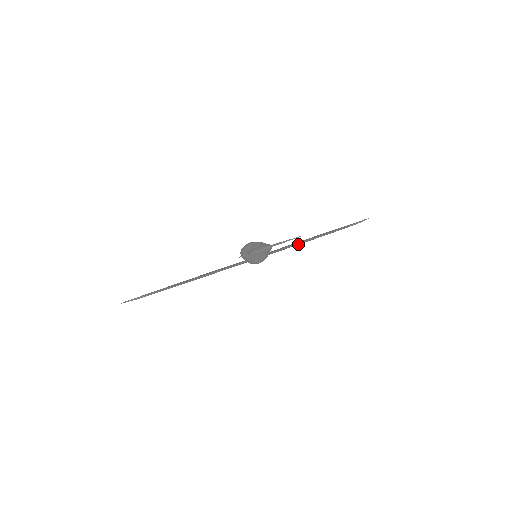
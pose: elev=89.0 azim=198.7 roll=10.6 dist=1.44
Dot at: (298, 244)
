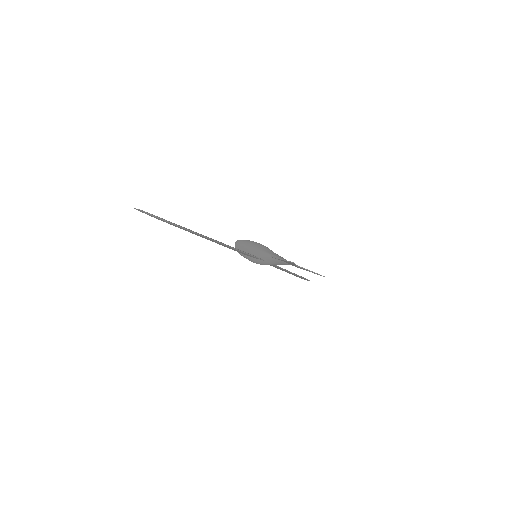
Dot at: (282, 269)
